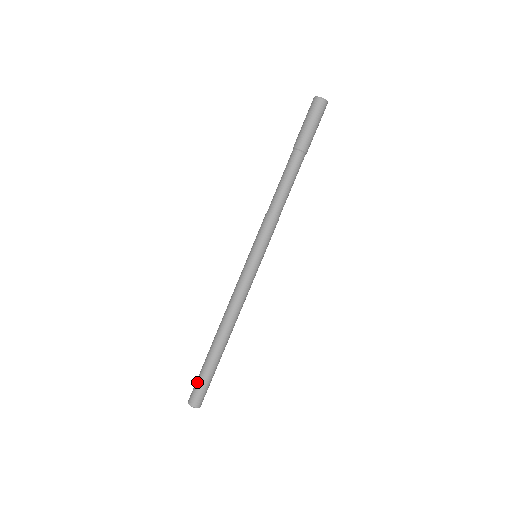
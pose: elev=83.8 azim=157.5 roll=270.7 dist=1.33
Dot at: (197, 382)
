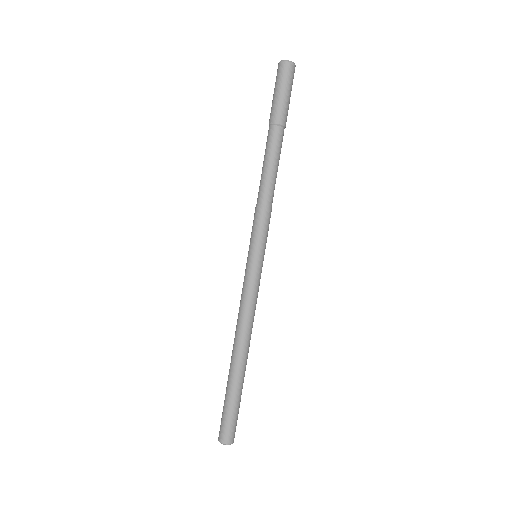
Dot at: (224, 415)
